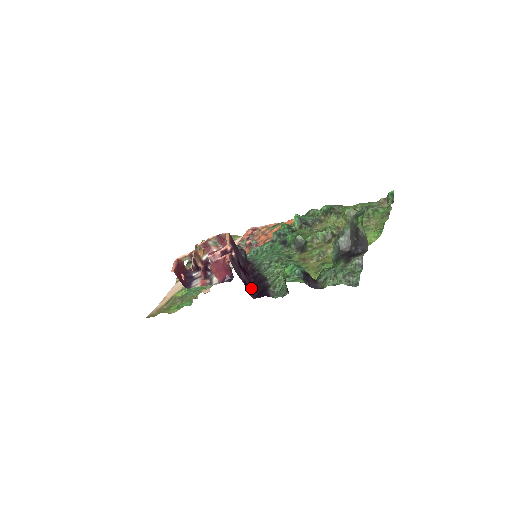
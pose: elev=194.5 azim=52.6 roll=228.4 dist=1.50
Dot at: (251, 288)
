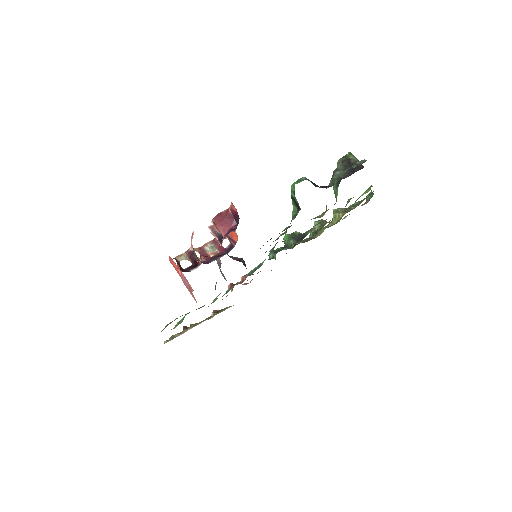
Dot at: occluded
